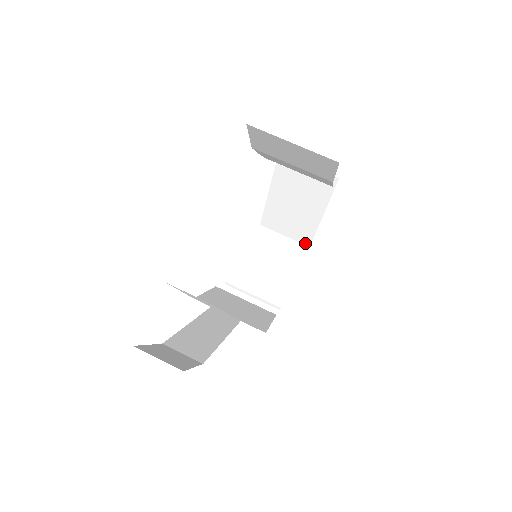
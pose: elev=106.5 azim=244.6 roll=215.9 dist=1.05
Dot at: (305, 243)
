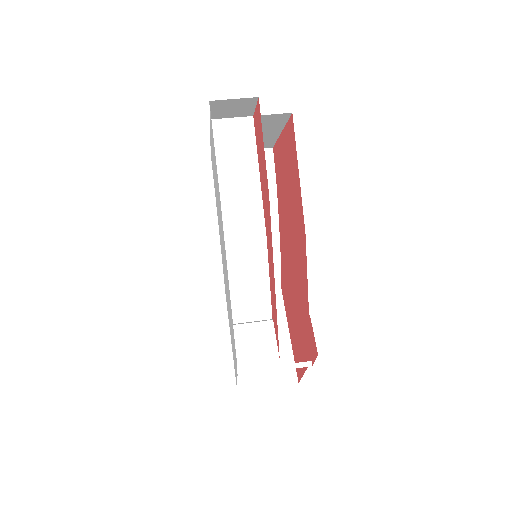
Dot at: (292, 382)
